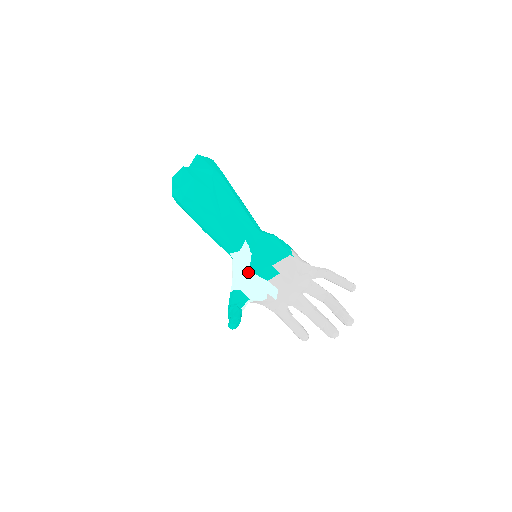
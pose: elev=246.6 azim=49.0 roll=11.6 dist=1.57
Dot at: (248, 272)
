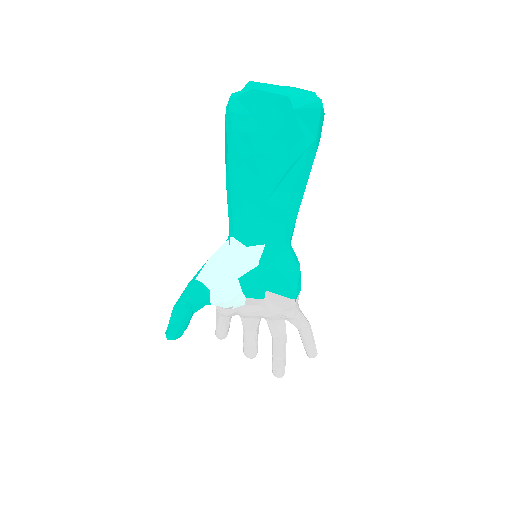
Dot at: (235, 279)
